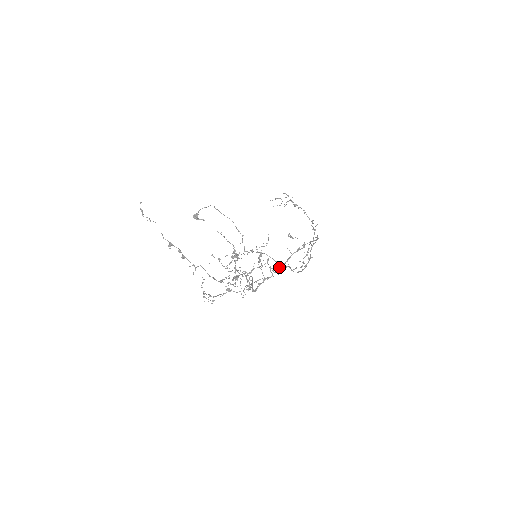
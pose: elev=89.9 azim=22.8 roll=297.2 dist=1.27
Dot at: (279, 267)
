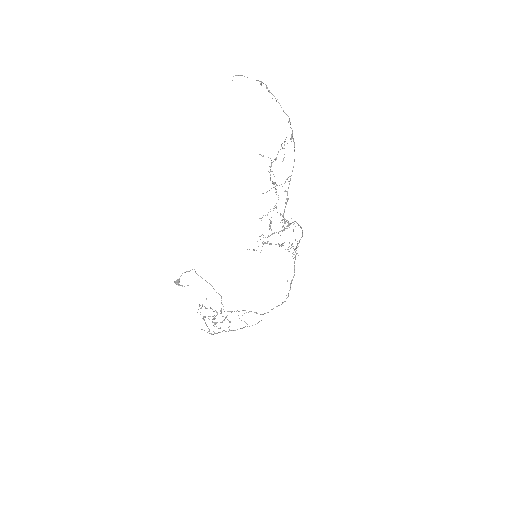
Dot at: (289, 223)
